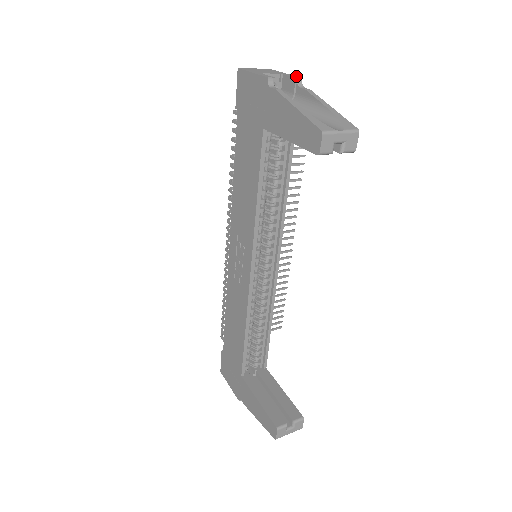
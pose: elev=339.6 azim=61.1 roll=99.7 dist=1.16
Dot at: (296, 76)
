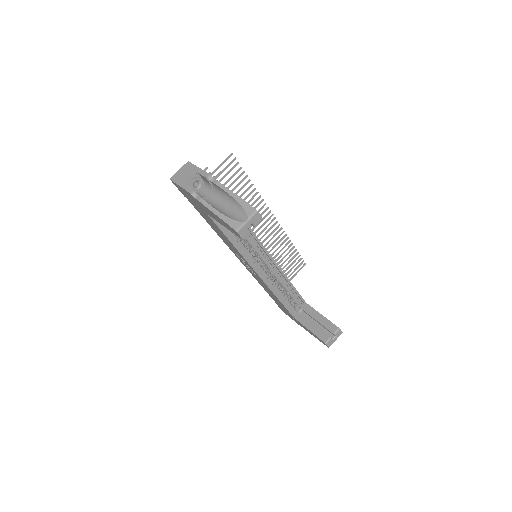
Dot at: (205, 172)
